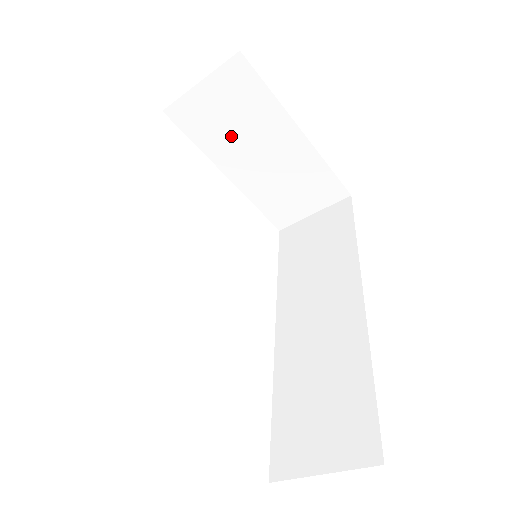
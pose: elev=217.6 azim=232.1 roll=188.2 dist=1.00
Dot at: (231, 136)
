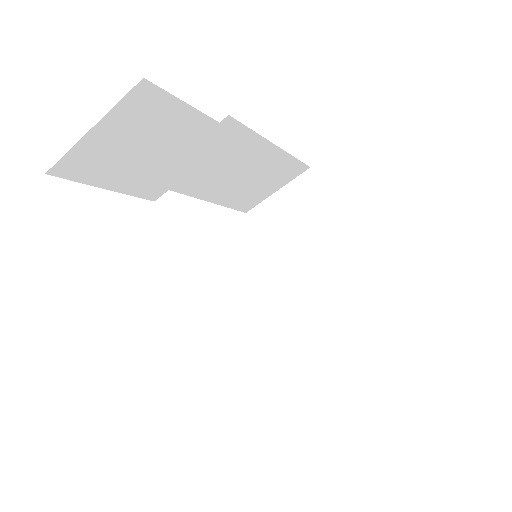
Dot at: (291, 239)
